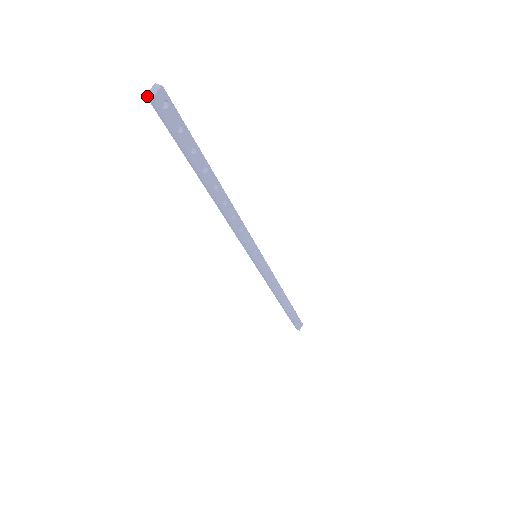
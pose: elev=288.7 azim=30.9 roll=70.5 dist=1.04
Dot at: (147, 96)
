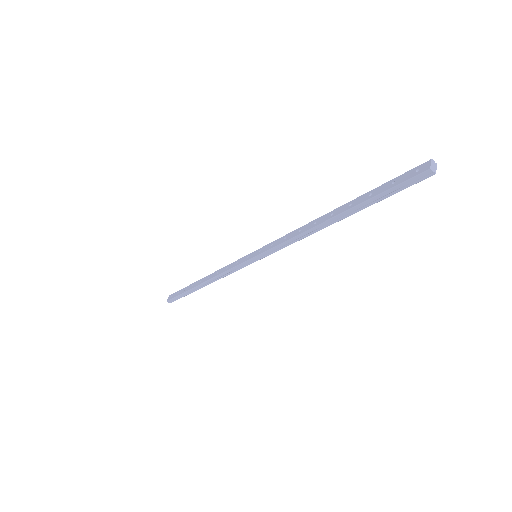
Dot at: (431, 170)
